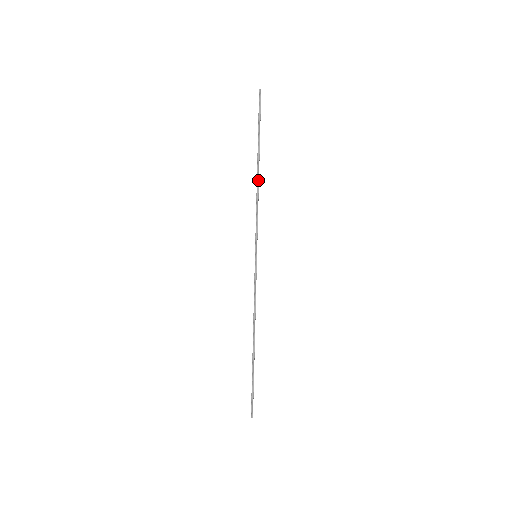
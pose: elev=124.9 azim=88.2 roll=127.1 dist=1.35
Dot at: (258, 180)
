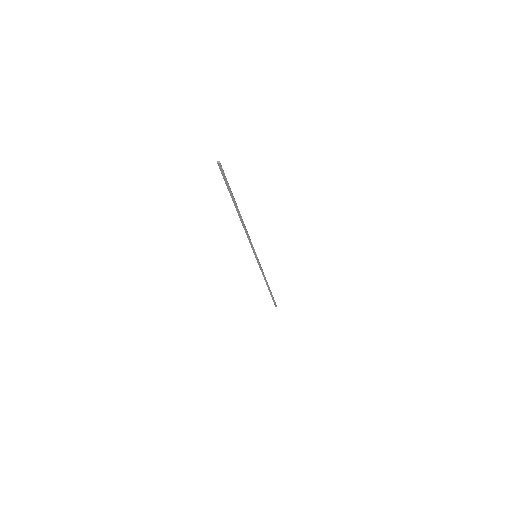
Dot at: (242, 222)
